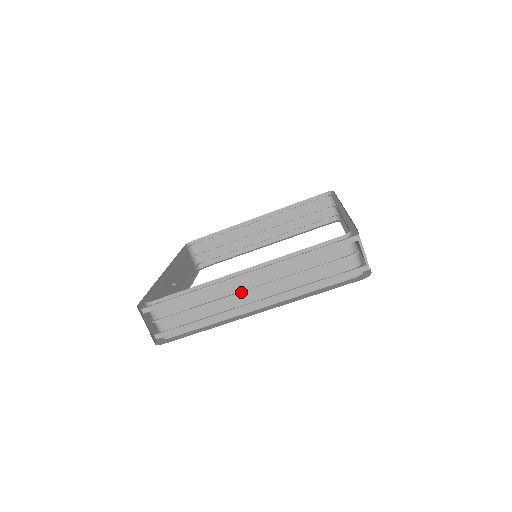
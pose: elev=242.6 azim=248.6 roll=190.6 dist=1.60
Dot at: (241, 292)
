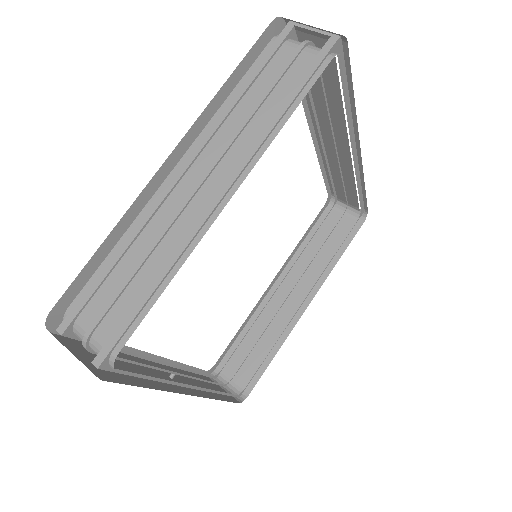
Dot at: (189, 193)
